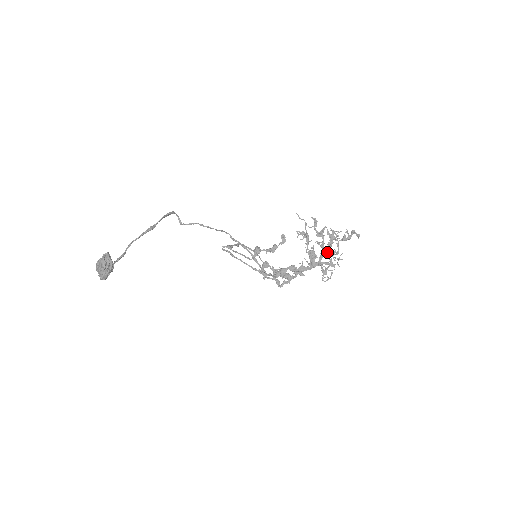
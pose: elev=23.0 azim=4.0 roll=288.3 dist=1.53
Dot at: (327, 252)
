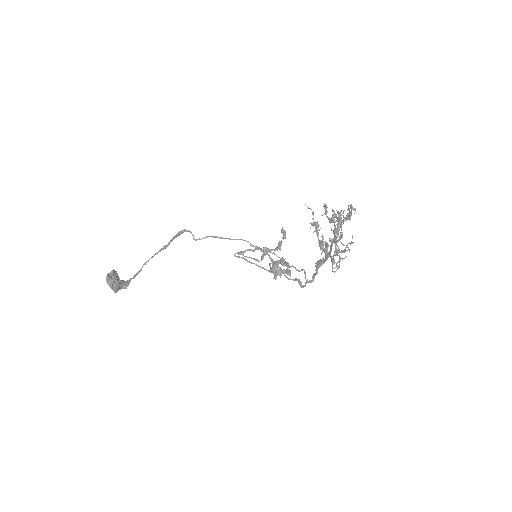
Dot at: (336, 238)
